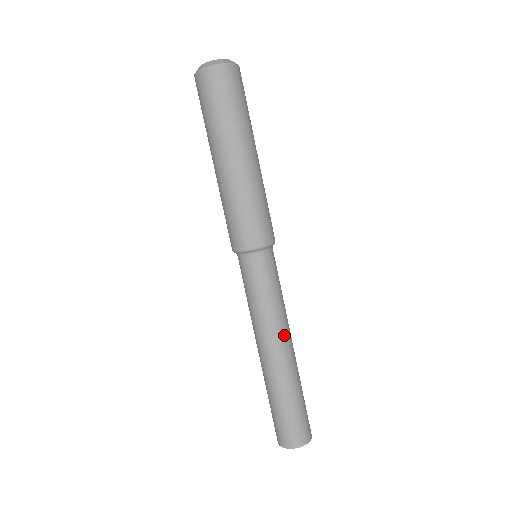
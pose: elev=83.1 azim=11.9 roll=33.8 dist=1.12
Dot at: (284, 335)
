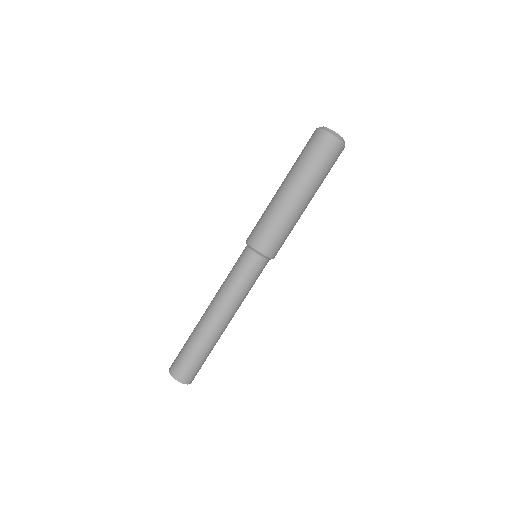
Dot at: (228, 312)
